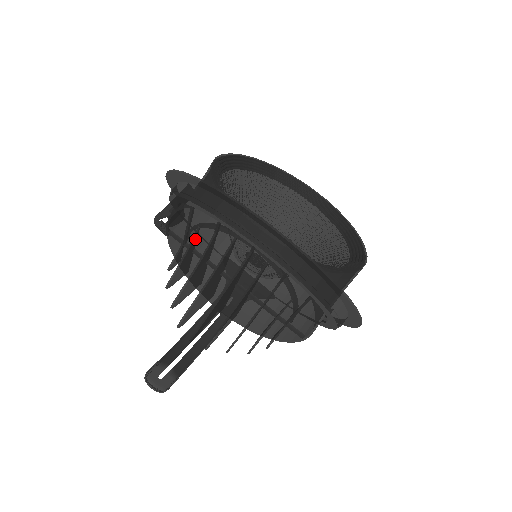
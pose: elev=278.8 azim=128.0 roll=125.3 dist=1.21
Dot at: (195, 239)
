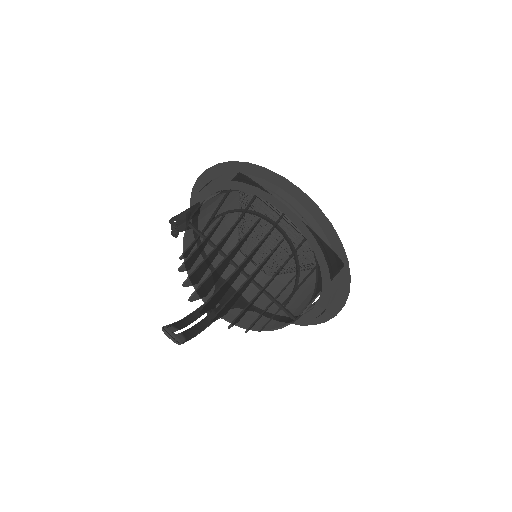
Dot at: (217, 226)
